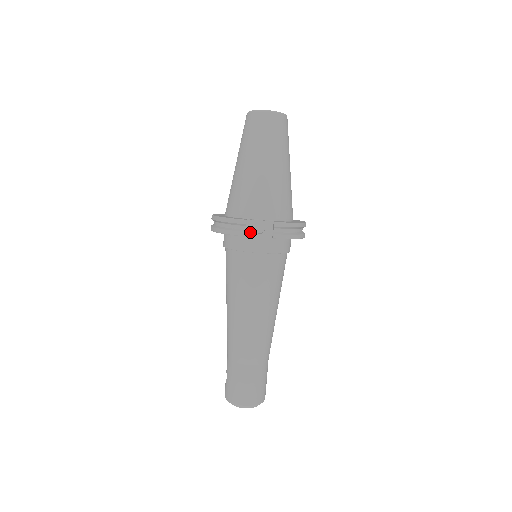
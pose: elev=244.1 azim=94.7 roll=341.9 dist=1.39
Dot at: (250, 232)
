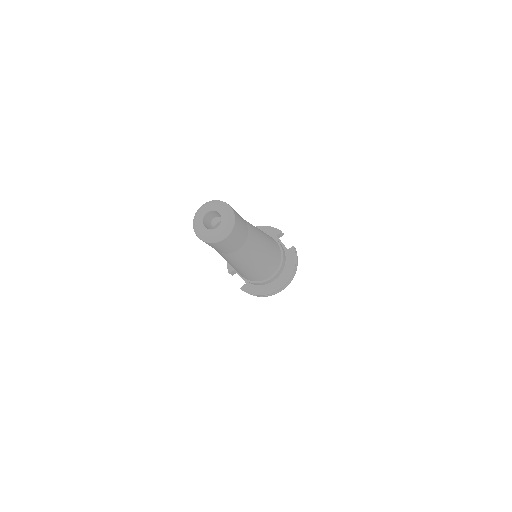
Dot at: (279, 239)
